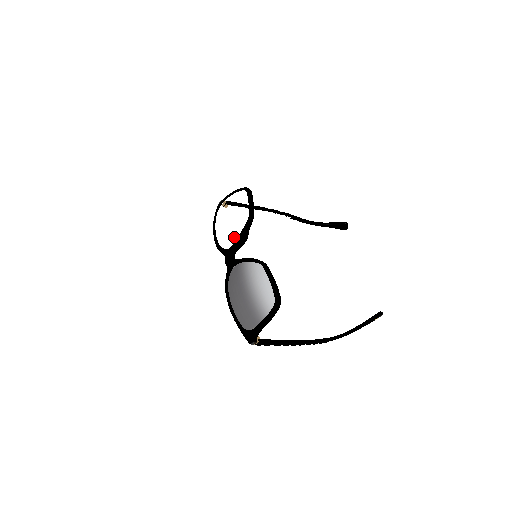
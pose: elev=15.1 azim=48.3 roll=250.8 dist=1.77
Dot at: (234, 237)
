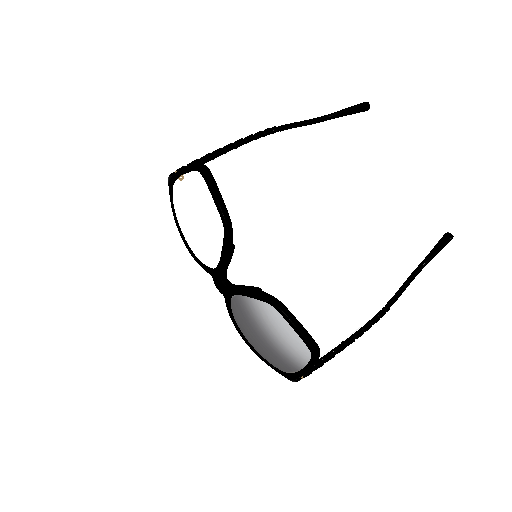
Dot at: (214, 255)
